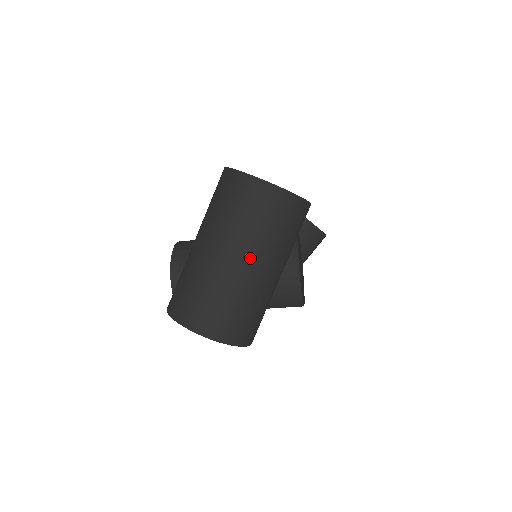
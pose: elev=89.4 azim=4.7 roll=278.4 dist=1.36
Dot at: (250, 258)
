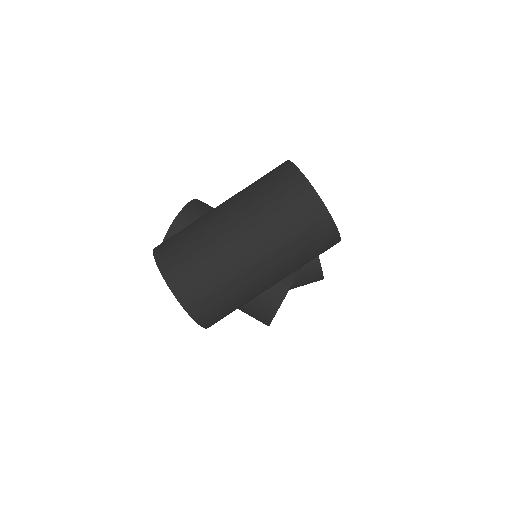
Dot at: (260, 252)
